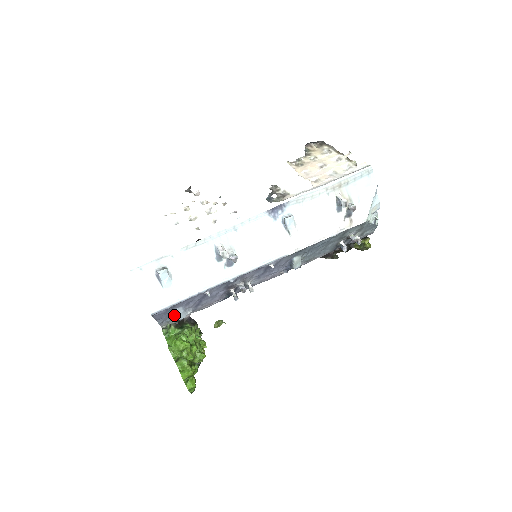
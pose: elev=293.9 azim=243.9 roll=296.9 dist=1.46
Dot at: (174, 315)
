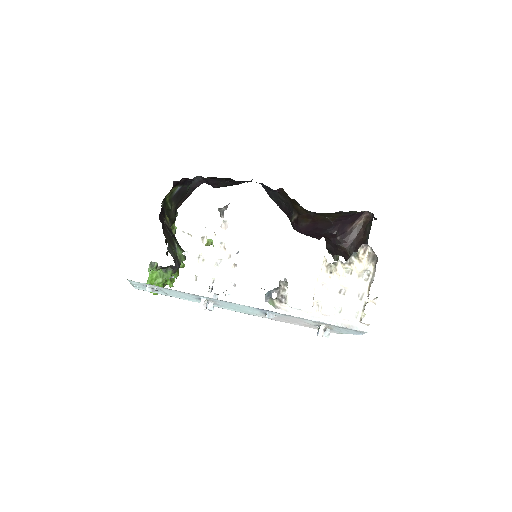
Dot at: occluded
